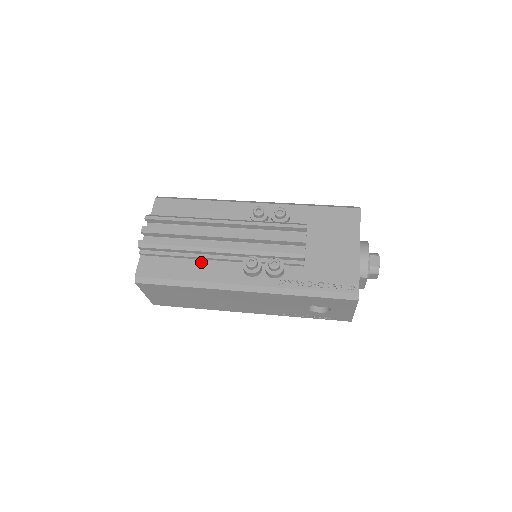
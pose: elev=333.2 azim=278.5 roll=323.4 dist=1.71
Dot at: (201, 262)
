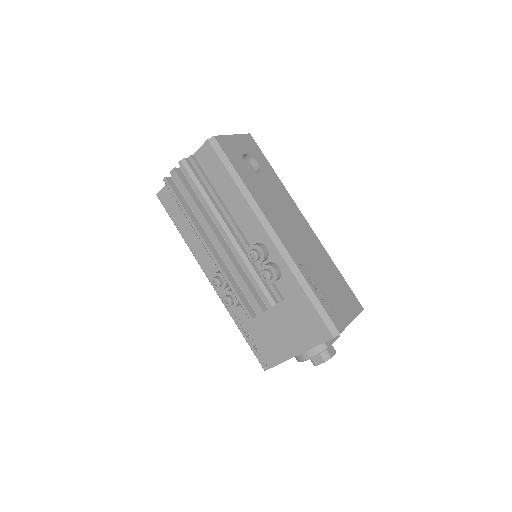
Dot at: occluded
